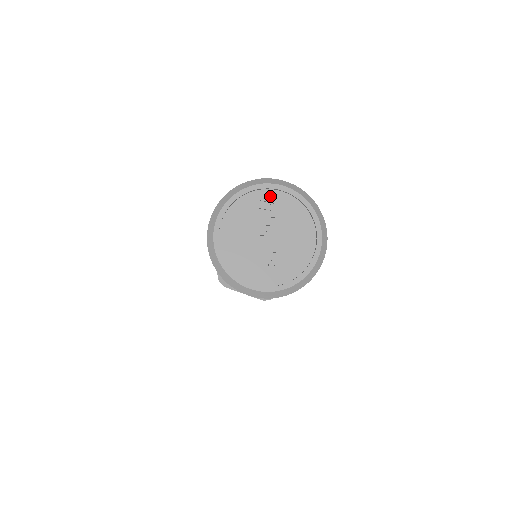
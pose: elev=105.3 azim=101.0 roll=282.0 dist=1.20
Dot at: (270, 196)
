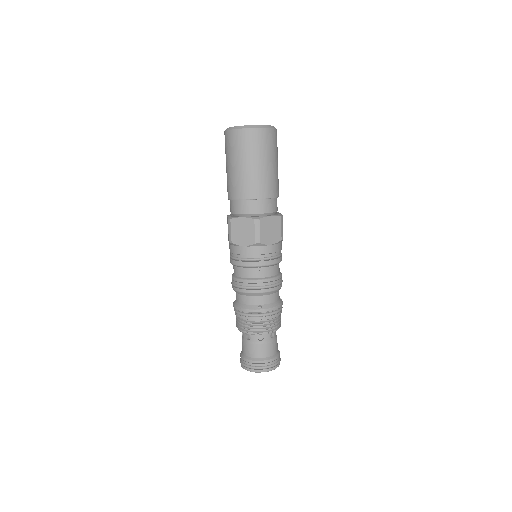
Dot at: occluded
